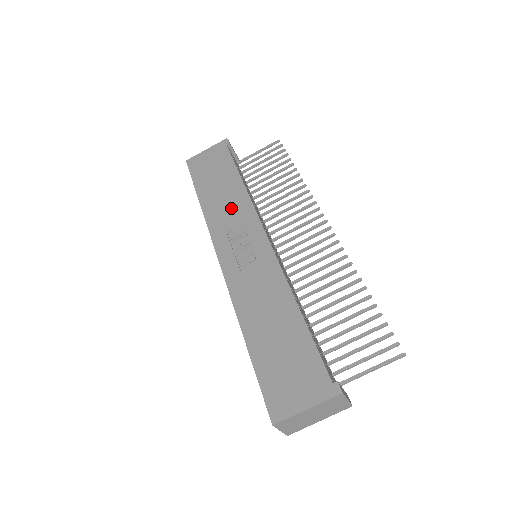
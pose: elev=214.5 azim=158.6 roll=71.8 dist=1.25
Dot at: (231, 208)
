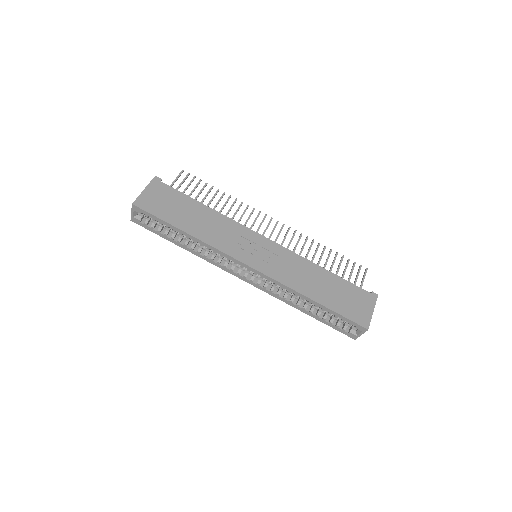
Dot at: (221, 229)
